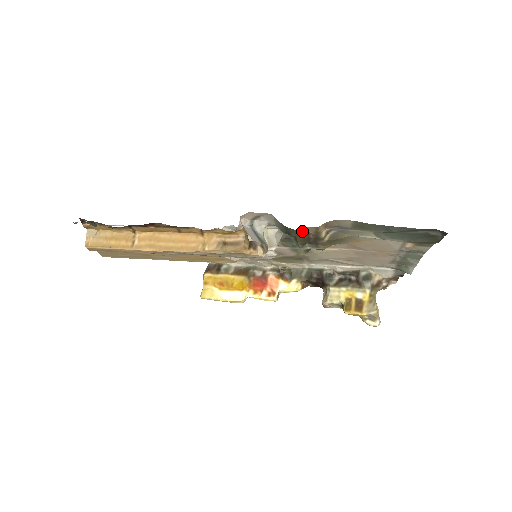
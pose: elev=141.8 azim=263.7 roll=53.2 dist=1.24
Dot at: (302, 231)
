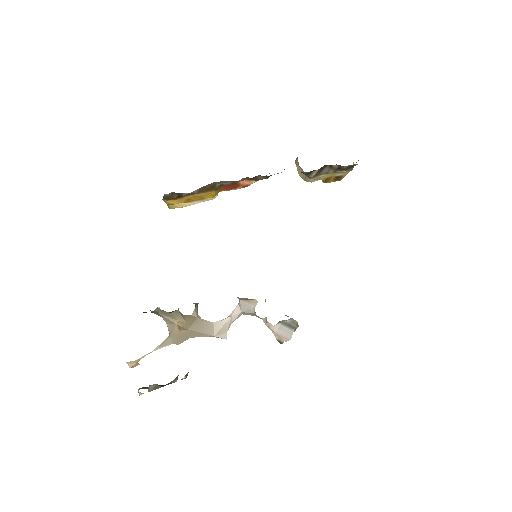
Dot at: occluded
